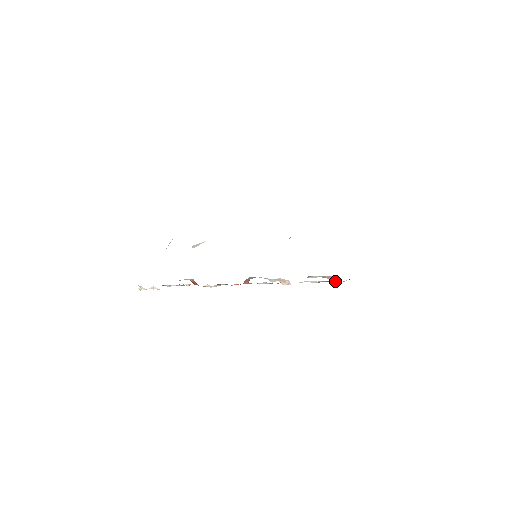
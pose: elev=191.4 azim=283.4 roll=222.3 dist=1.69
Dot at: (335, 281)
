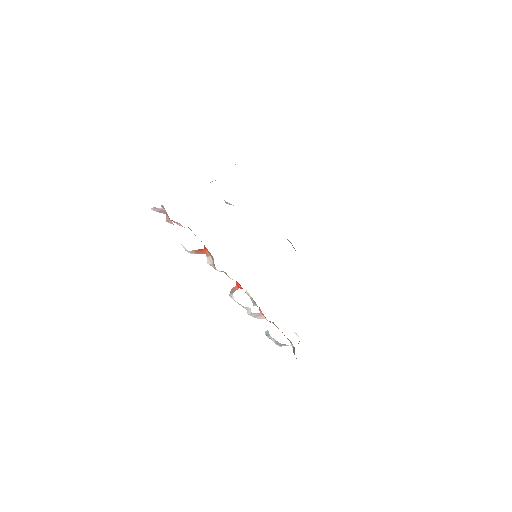
Dot at: (287, 345)
